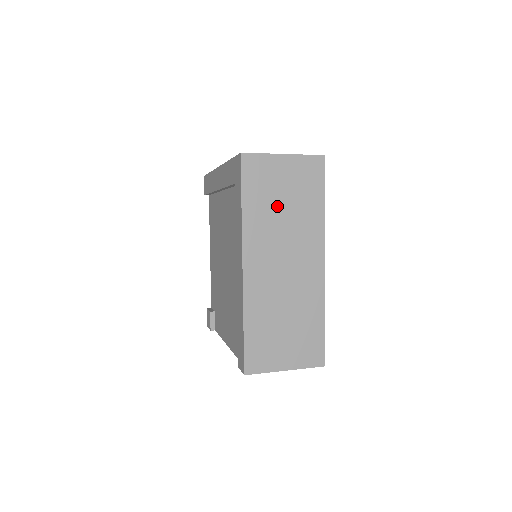
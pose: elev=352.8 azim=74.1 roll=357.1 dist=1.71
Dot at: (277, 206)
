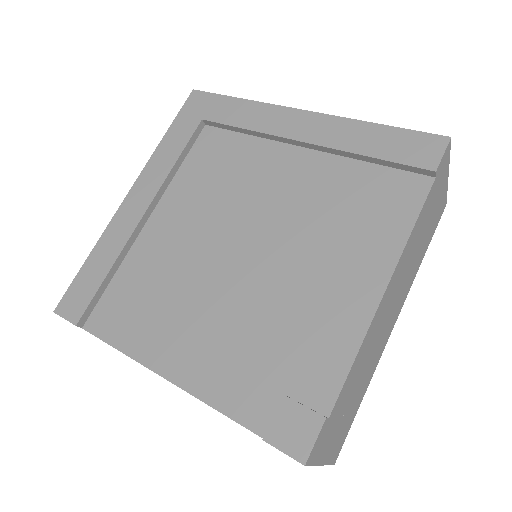
Dot at: occluded
